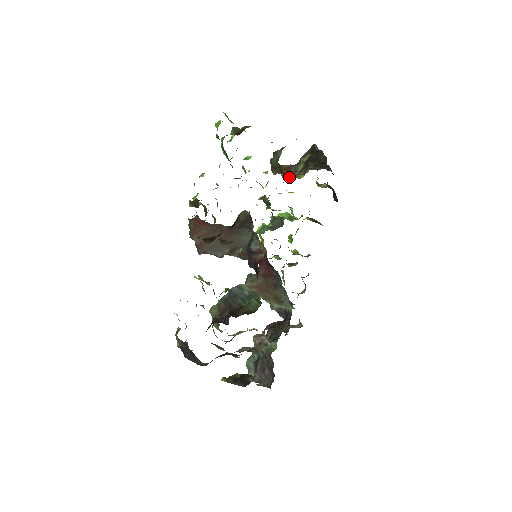
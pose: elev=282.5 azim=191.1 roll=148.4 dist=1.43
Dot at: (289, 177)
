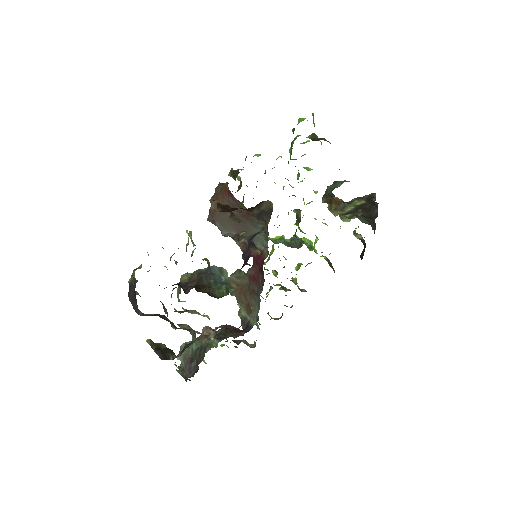
Dot at: (334, 211)
